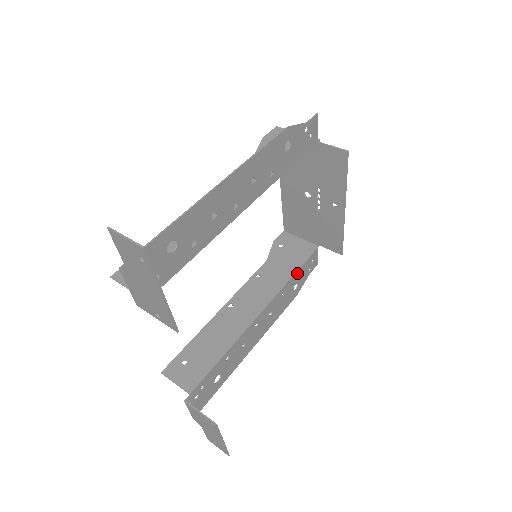
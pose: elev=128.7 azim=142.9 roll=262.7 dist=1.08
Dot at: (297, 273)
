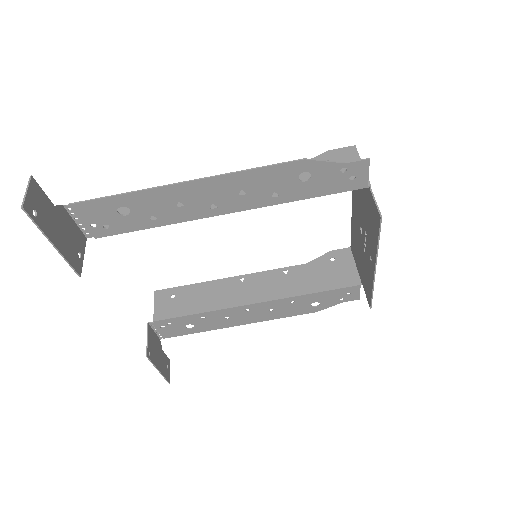
Dot at: (319, 294)
